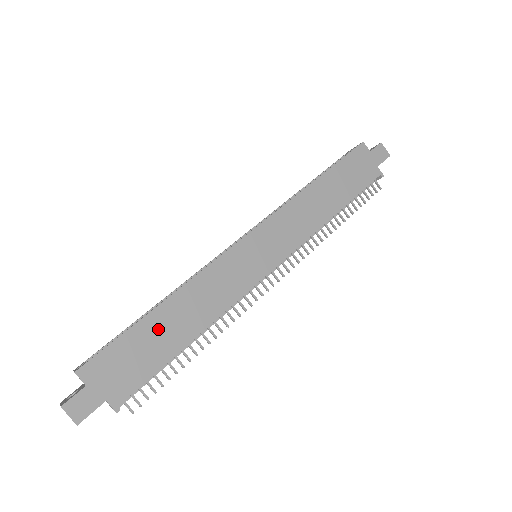
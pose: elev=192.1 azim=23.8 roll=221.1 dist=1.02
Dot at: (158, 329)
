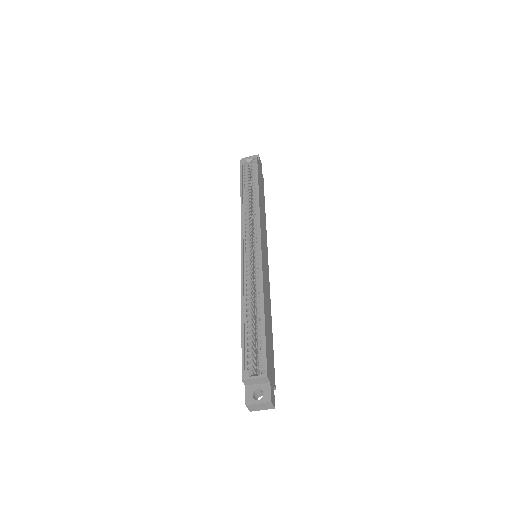
Dot at: (268, 327)
